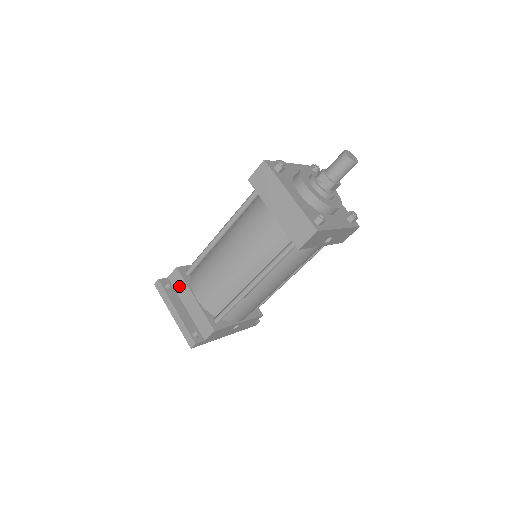
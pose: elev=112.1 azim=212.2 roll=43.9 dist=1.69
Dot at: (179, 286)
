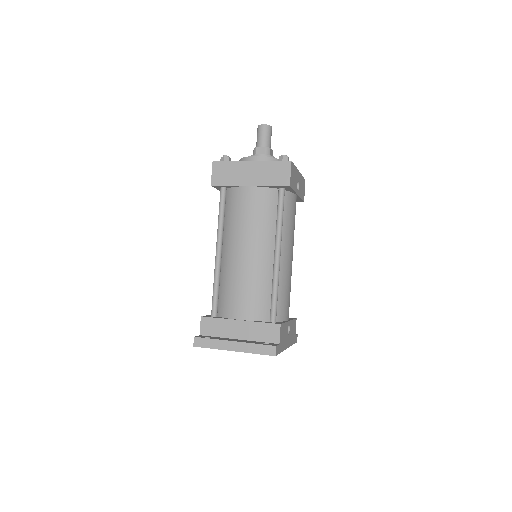
Dot at: (216, 329)
